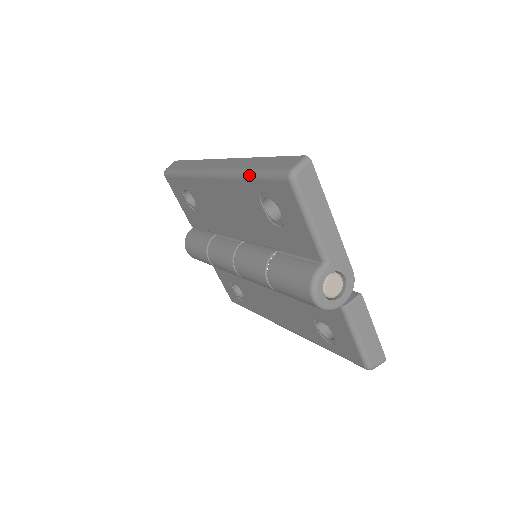
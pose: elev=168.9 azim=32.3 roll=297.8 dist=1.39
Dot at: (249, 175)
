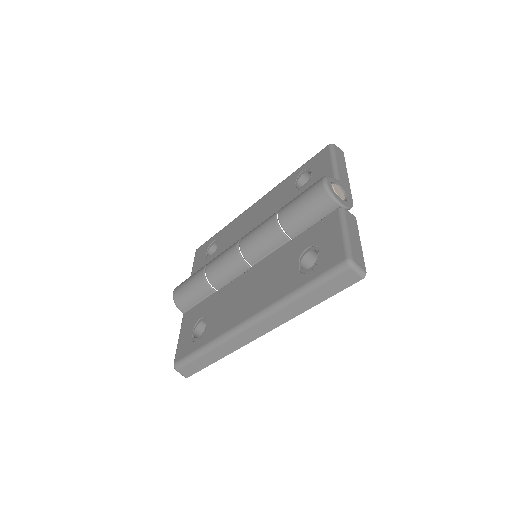
Dot at: (295, 171)
